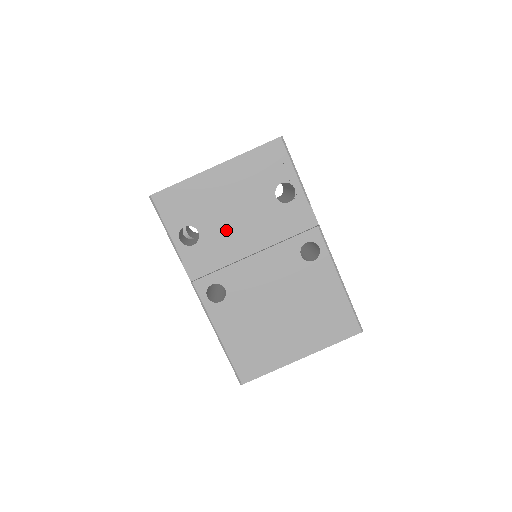
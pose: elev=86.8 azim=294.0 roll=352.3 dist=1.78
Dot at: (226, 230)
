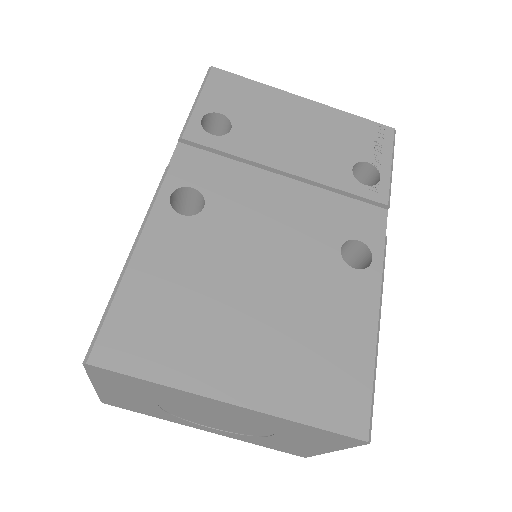
Dot at: (266, 152)
